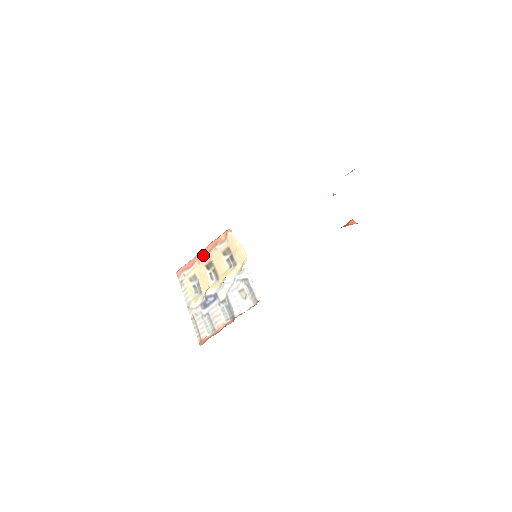
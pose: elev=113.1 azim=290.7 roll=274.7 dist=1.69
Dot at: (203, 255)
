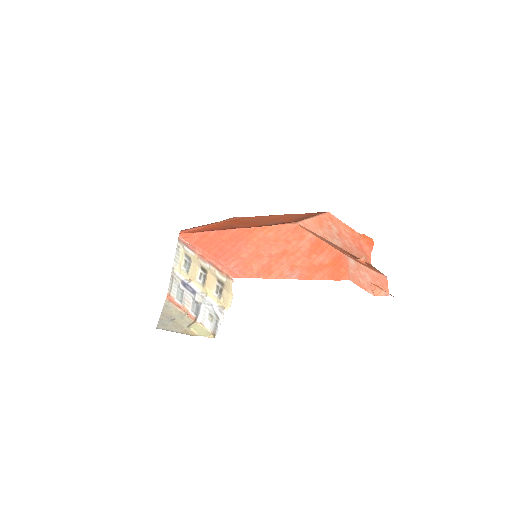
Dot at: (204, 259)
